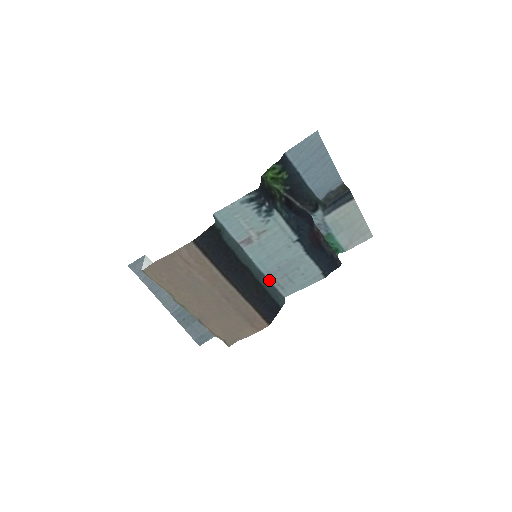
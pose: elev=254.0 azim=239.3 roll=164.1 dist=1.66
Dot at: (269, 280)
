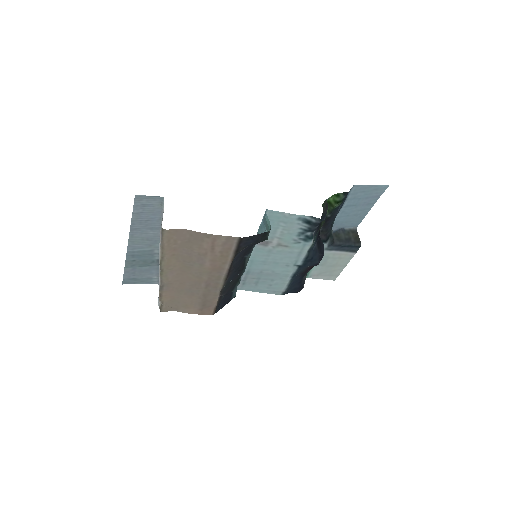
Dot at: occluded
